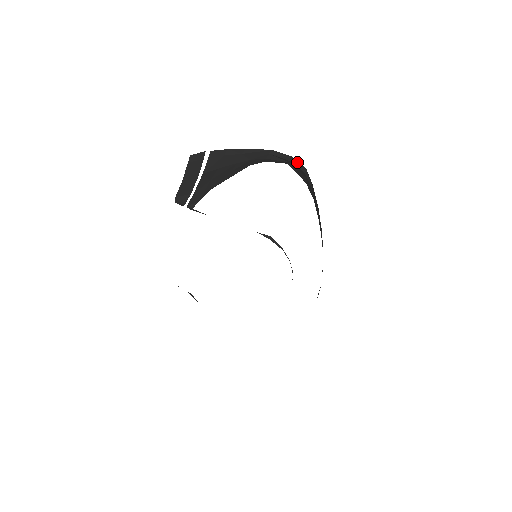
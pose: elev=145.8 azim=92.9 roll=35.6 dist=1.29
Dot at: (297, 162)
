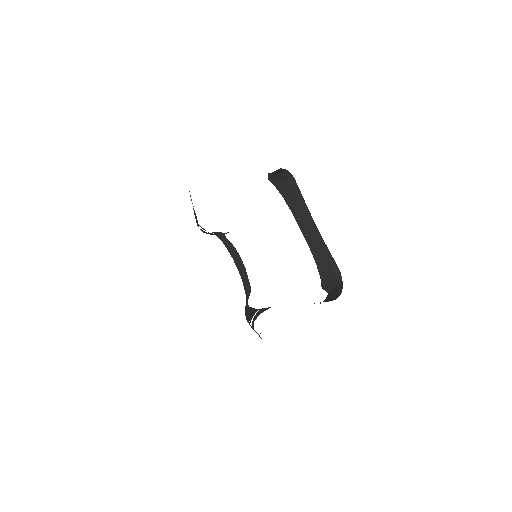
Dot at: (288, 173)
